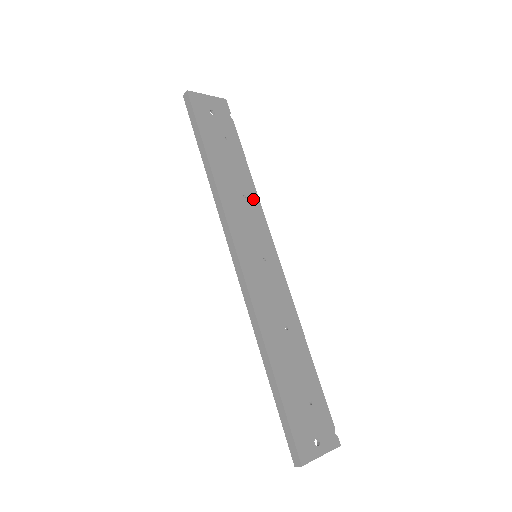
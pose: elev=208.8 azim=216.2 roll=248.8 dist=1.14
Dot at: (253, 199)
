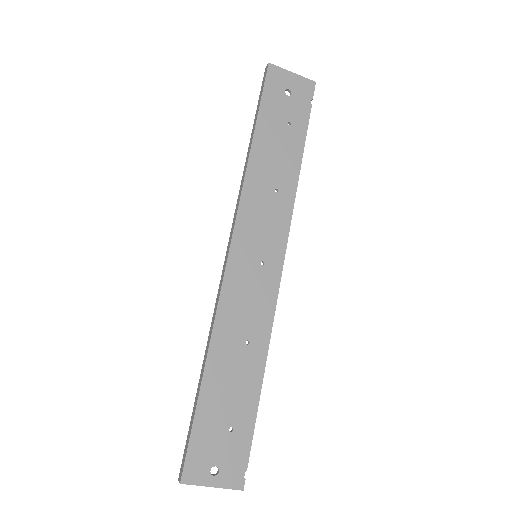
Dot at: (287, 196)
